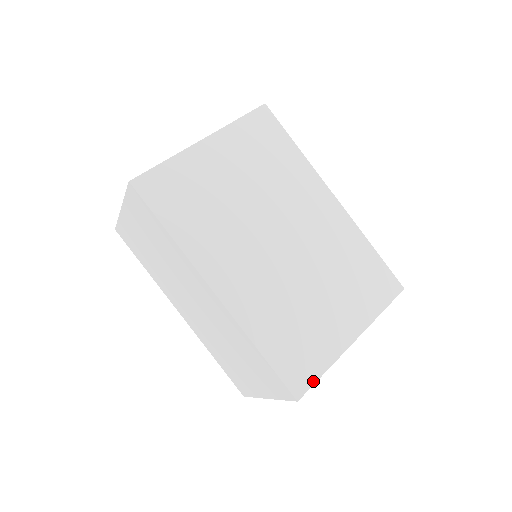
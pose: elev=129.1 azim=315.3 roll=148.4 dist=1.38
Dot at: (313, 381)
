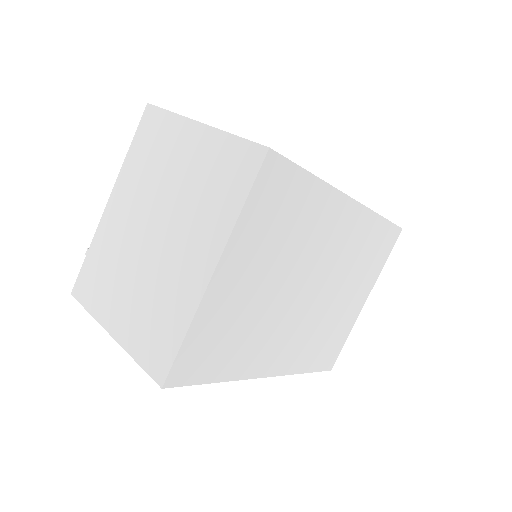
Dot at: (339, 352)
